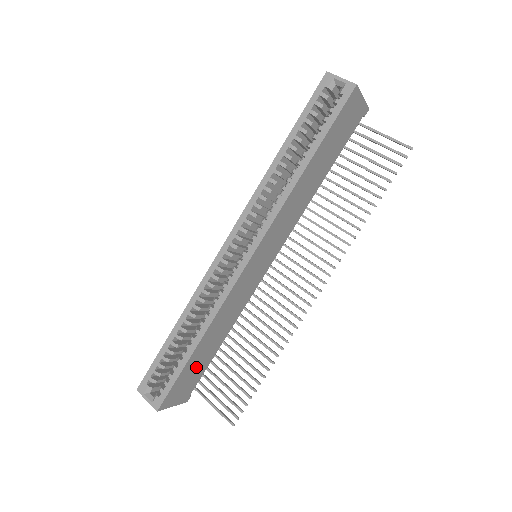
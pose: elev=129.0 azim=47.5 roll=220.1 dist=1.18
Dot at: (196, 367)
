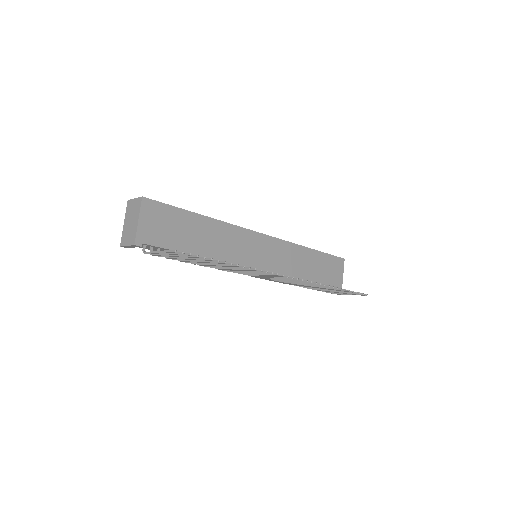
Dot at: (179, 230)
